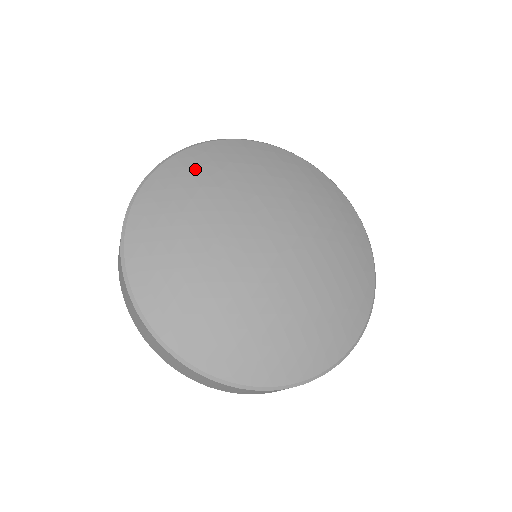
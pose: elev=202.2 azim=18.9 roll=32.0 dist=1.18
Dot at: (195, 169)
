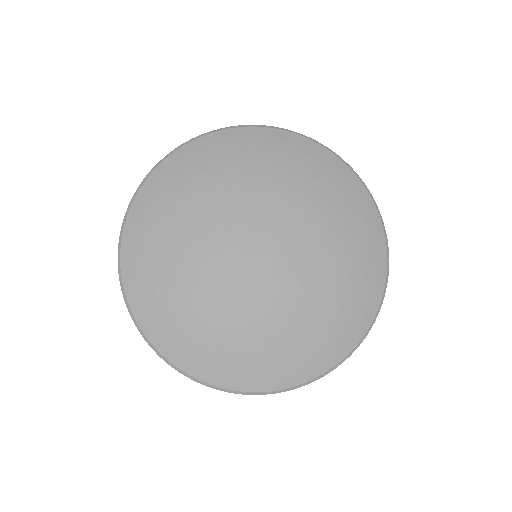
Dot at: (272, 150)
